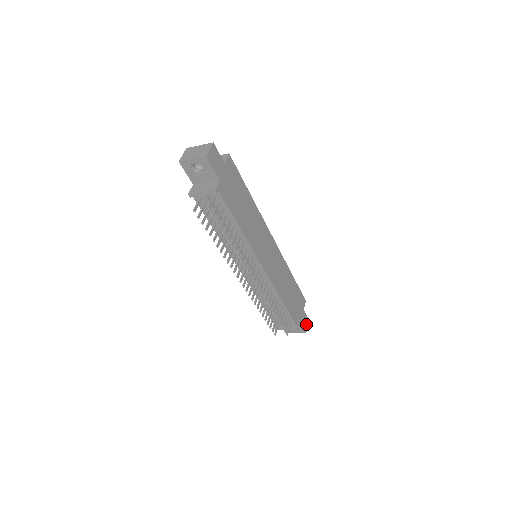
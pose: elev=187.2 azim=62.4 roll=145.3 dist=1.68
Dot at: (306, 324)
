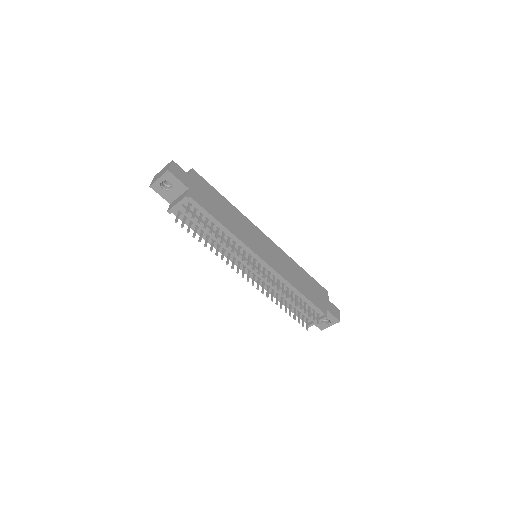
Dot at: (337, 313)
